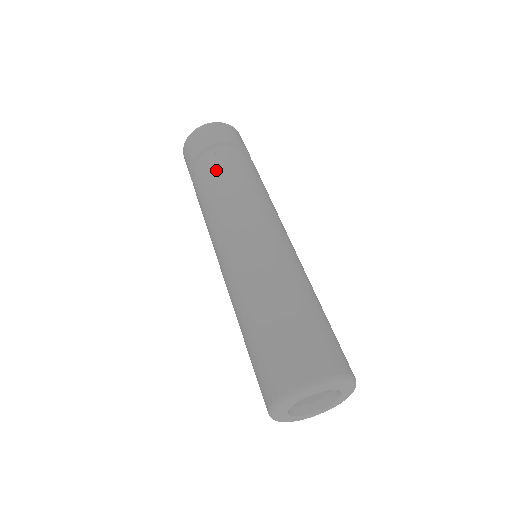
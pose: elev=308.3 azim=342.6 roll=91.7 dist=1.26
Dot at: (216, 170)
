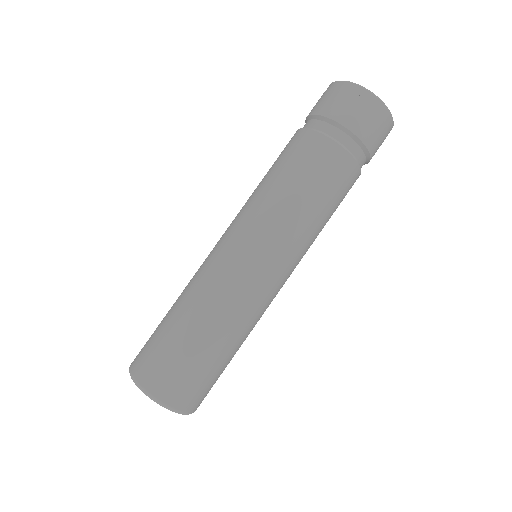
Dot at: (337, 178)
